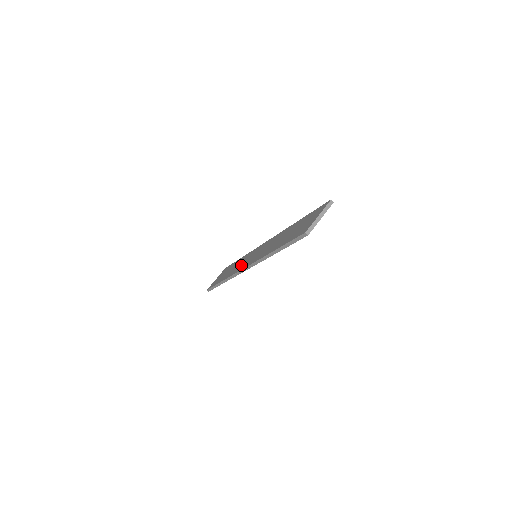
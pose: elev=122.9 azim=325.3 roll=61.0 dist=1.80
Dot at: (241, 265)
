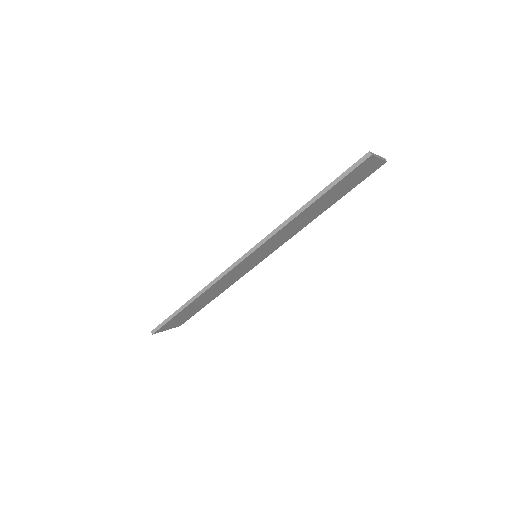
Dot at: occluded
